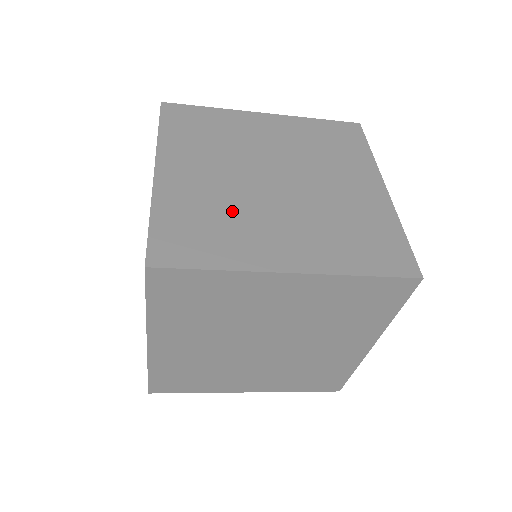
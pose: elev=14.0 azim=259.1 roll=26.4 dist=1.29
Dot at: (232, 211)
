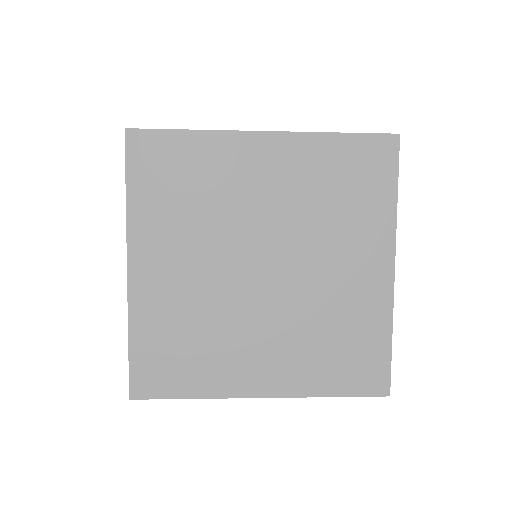
Dot at: occluded
